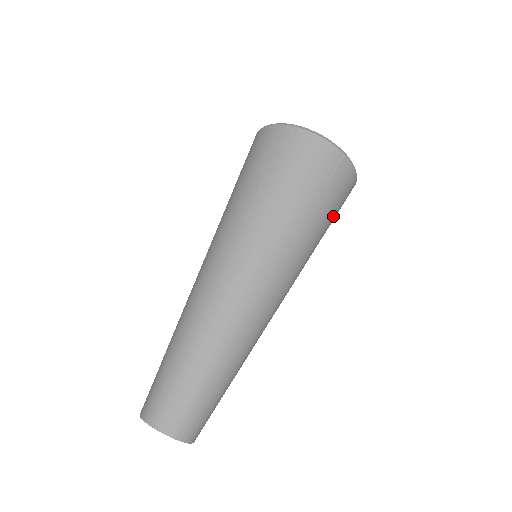
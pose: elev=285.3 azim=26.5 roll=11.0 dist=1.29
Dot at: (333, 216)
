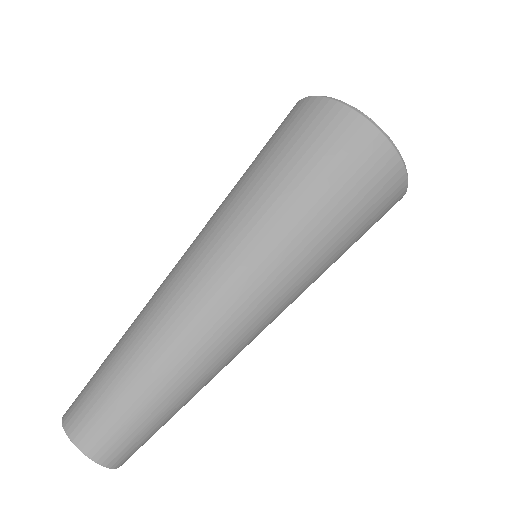
Dot at: (364, 231)
